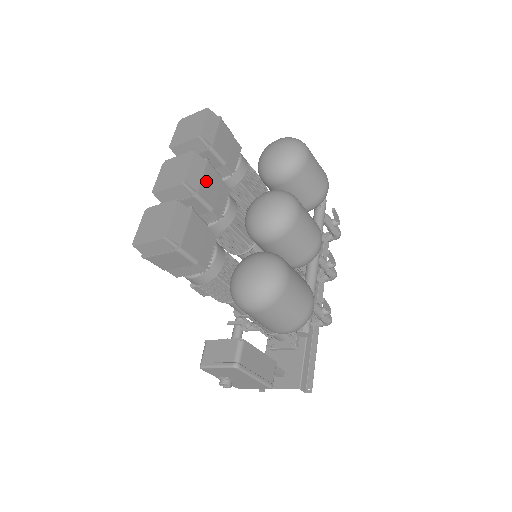
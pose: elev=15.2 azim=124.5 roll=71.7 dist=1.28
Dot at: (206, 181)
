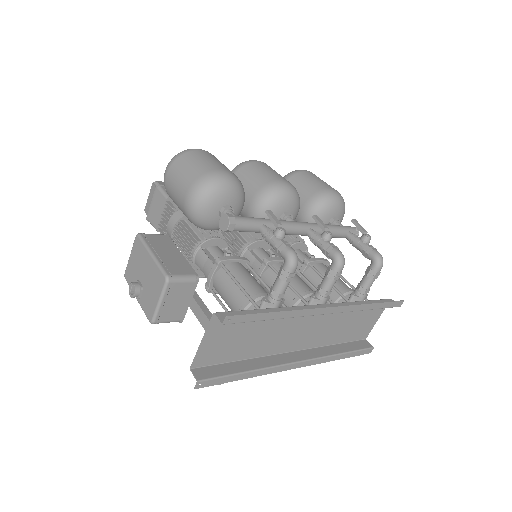
Dot at: occluded
